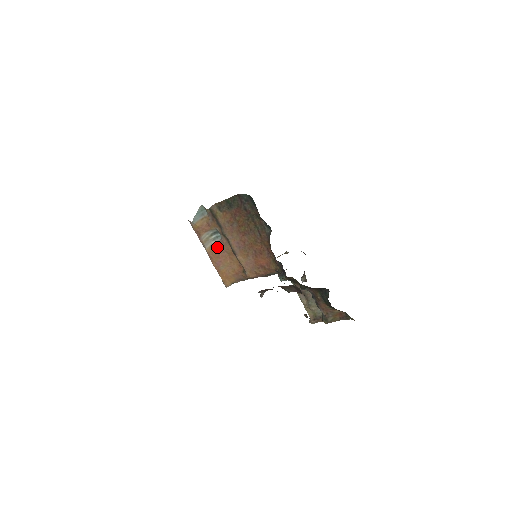
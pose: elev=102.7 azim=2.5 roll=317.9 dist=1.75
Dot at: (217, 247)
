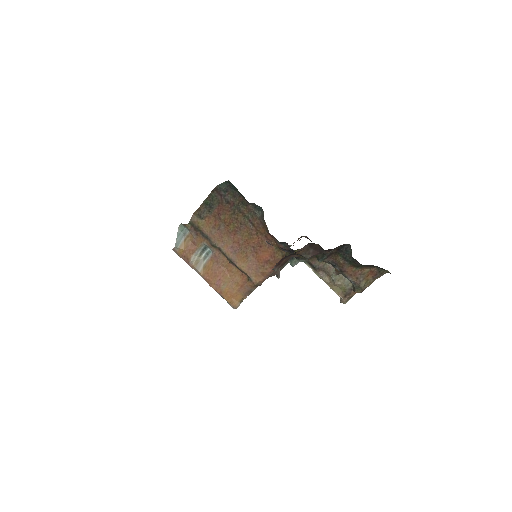
Dot at: (211, 265)
